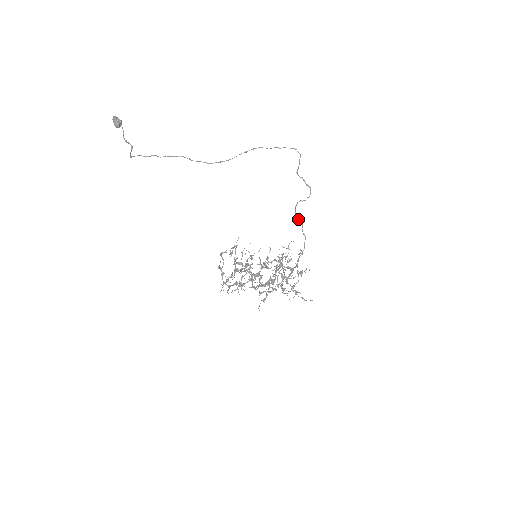
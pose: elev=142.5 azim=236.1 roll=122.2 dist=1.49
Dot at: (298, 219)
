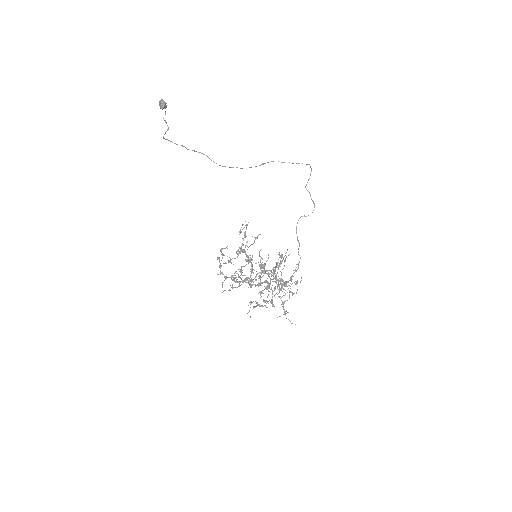
Dot at: (297, 236)
